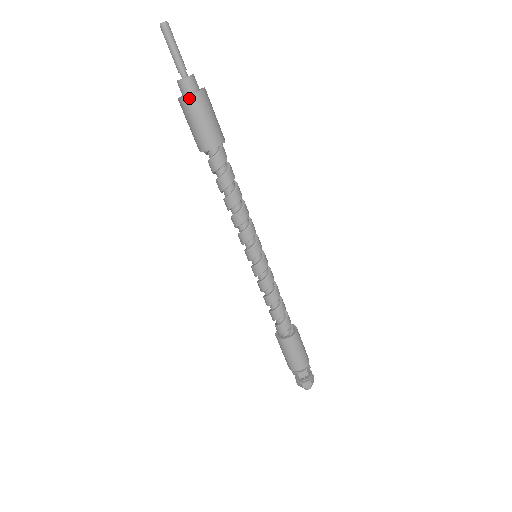
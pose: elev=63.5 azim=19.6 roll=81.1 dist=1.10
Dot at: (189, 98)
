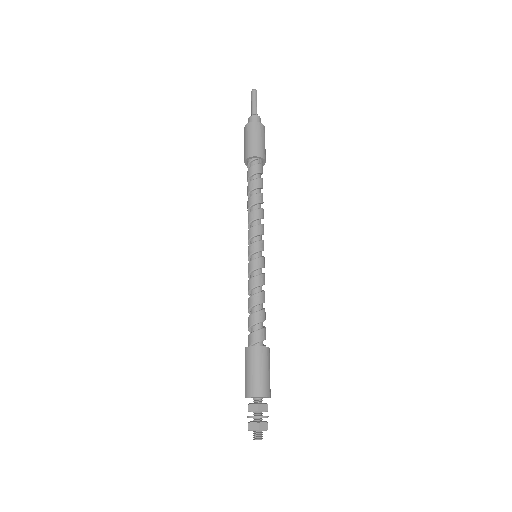
Dot at: (258, 124)
